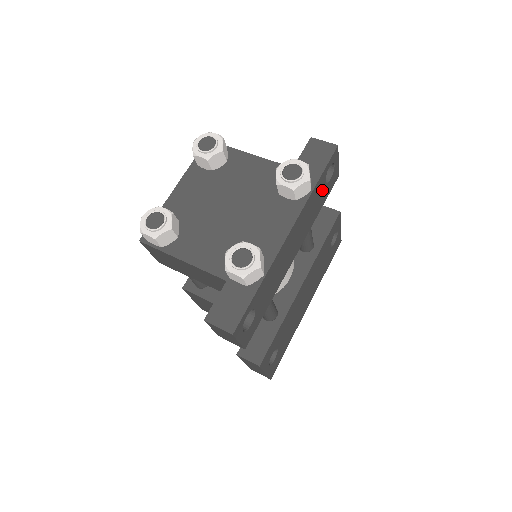
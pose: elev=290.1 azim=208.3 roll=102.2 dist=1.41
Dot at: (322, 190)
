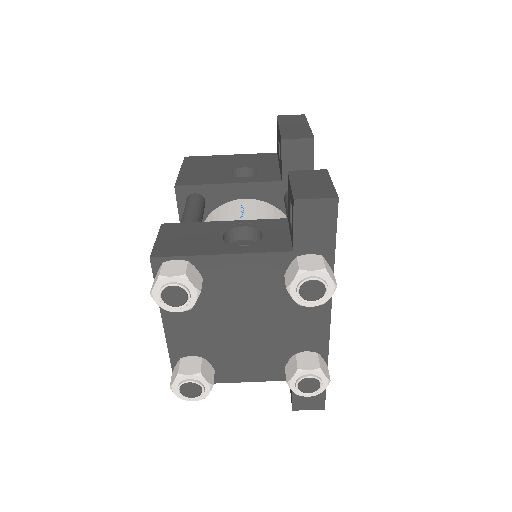
Dot at: occluded
